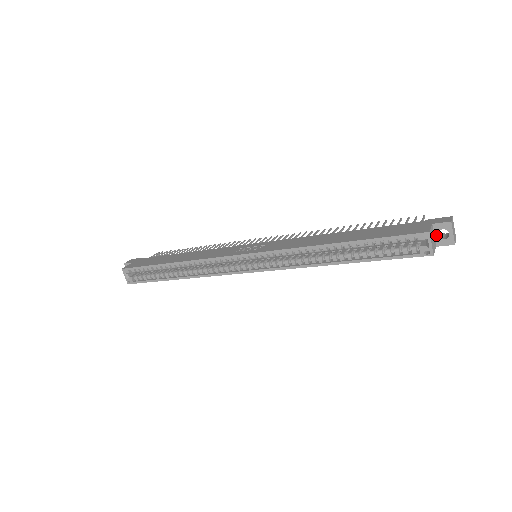
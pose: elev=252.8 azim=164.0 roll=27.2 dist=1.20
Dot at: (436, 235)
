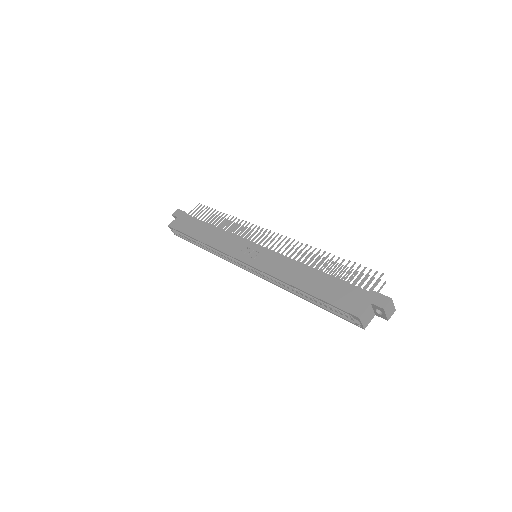
Dot at: (374, 310)
